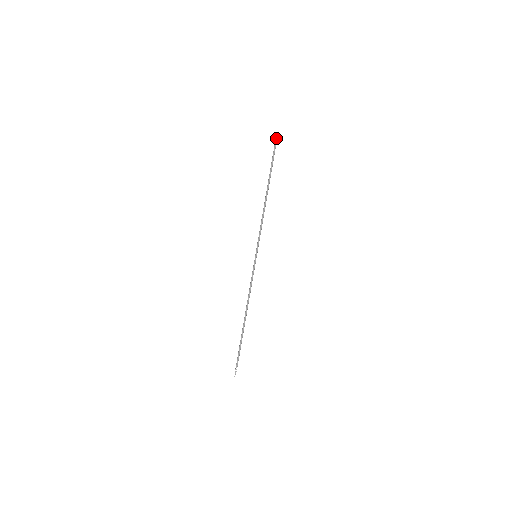
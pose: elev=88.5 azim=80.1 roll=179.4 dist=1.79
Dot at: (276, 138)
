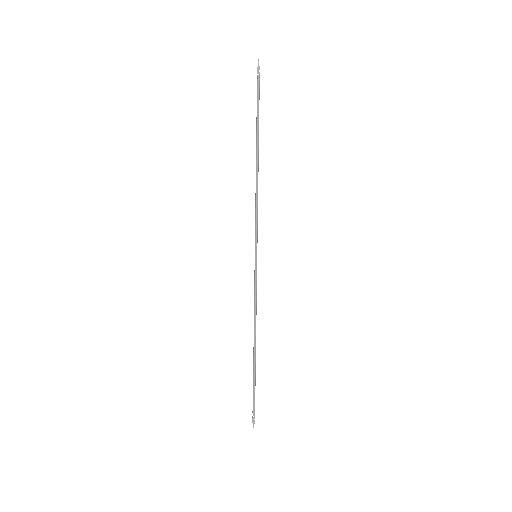
Dot at: (258, 67)
